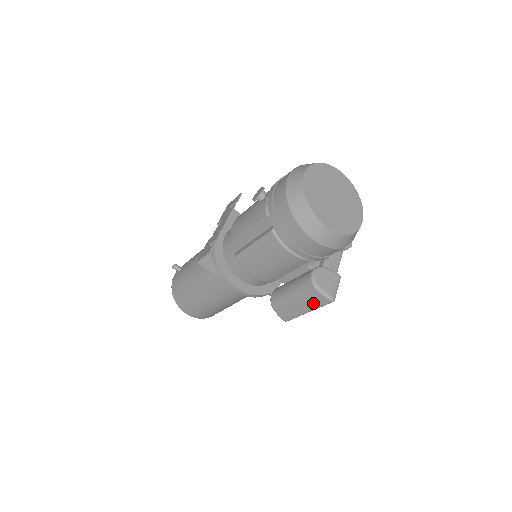
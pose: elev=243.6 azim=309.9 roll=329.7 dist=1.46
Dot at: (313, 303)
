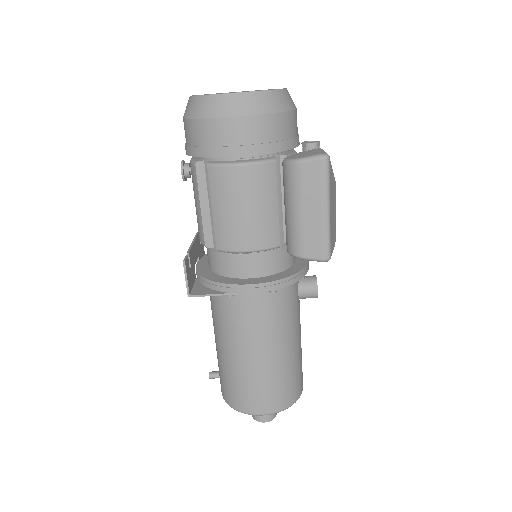
Dot at: (316, 187)
